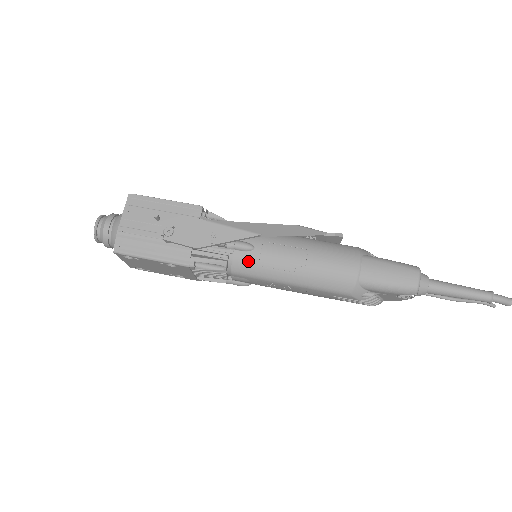
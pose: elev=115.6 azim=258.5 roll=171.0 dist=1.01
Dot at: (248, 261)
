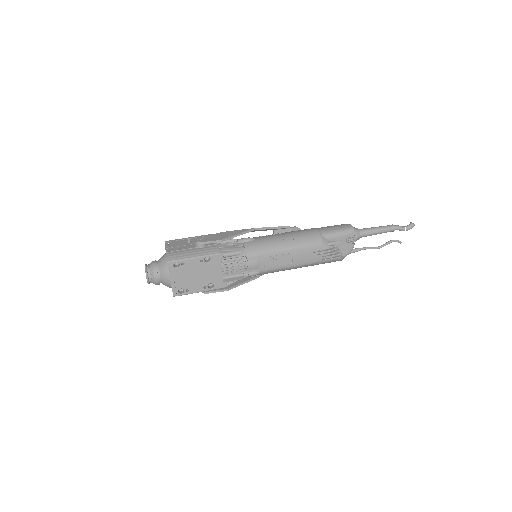
Dot at: (254, 244)
